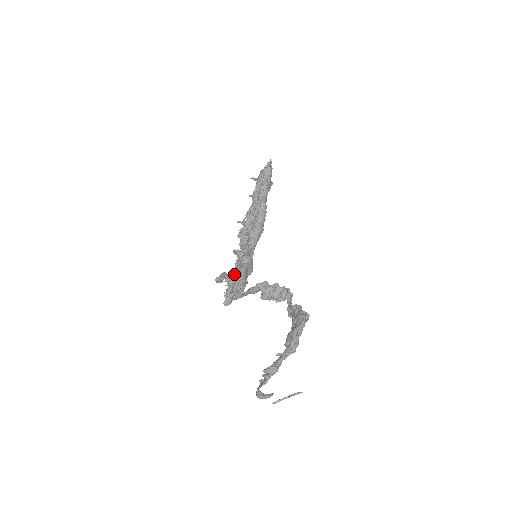
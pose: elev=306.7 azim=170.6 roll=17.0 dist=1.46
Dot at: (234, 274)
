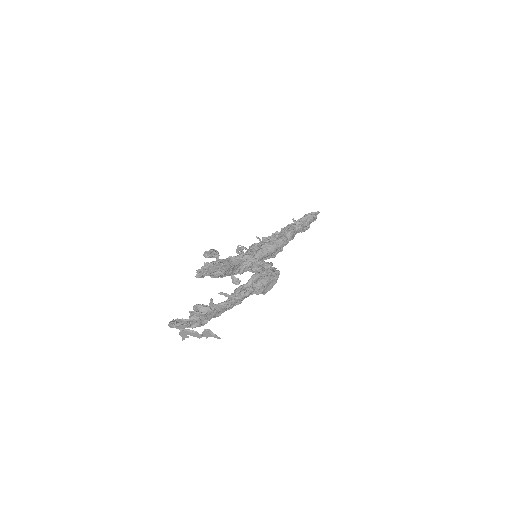
Dot at: occluded
